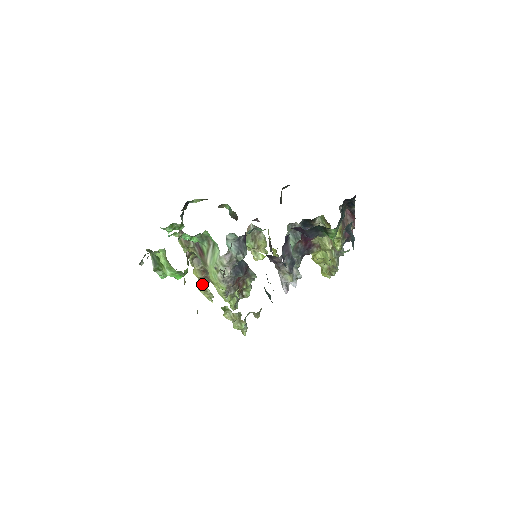
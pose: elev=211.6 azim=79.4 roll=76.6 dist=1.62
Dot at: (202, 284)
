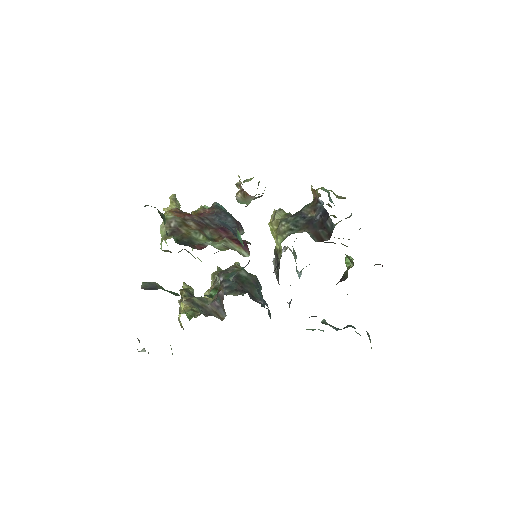
Dot at: occluded
